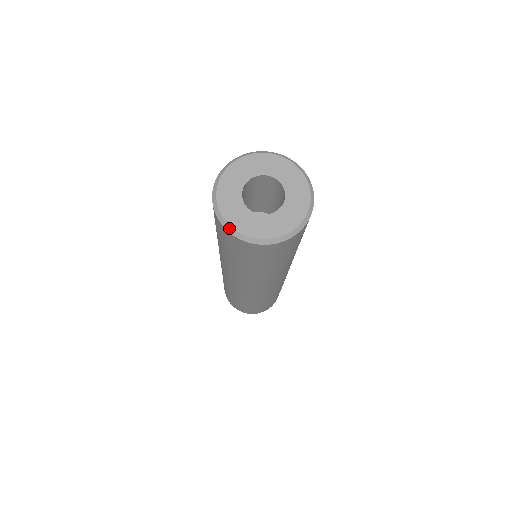
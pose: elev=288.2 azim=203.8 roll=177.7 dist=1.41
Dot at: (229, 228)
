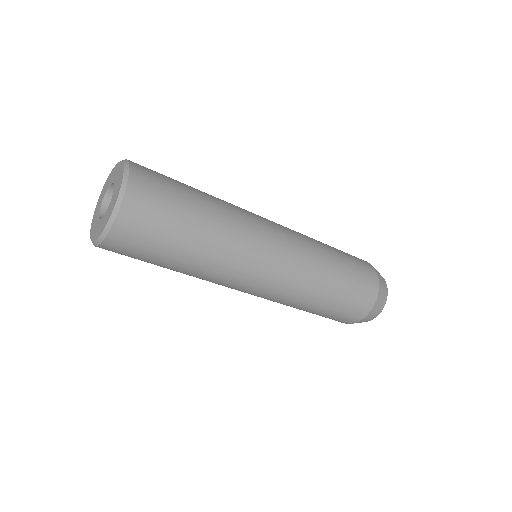
Dot at: (94, 244)
